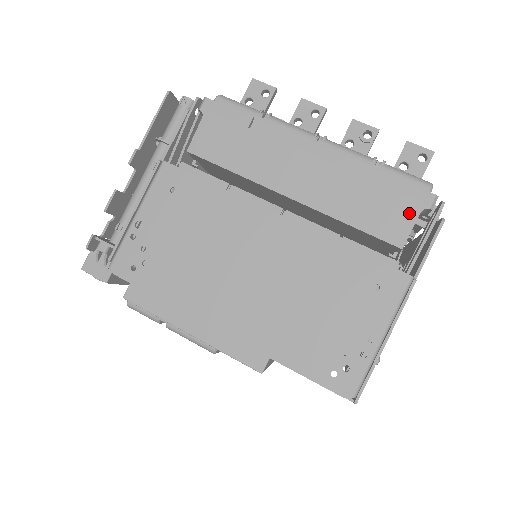
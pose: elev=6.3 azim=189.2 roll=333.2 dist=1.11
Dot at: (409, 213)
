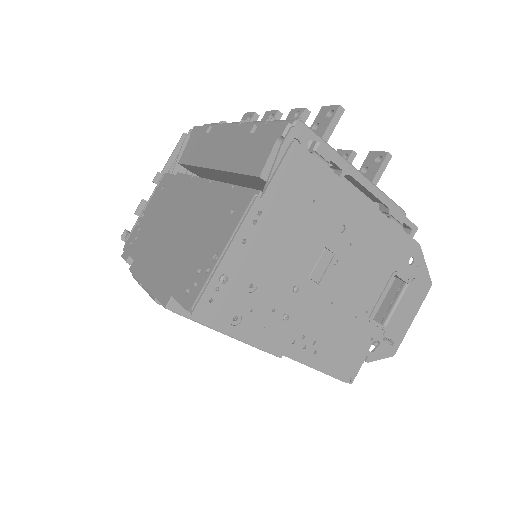
Dot at: (269, 146)
